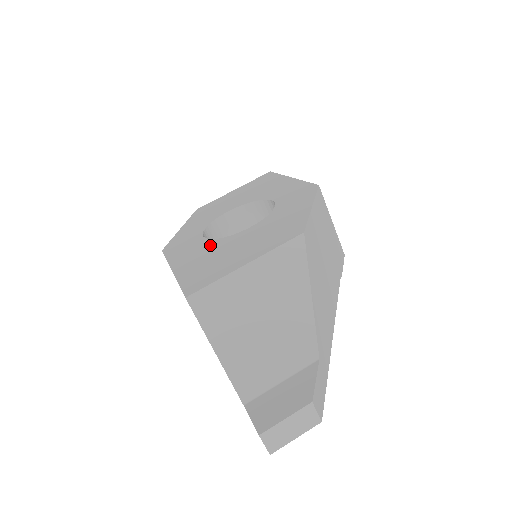
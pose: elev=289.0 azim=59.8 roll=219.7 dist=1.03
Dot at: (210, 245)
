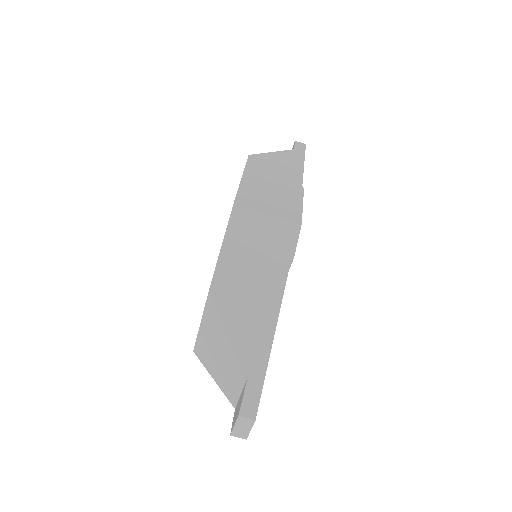
Dot at: occluded
